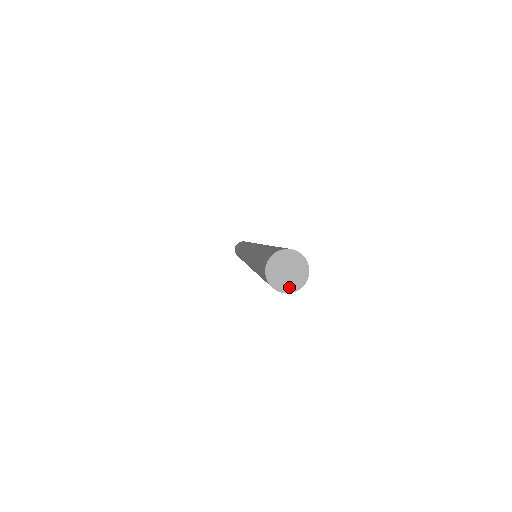
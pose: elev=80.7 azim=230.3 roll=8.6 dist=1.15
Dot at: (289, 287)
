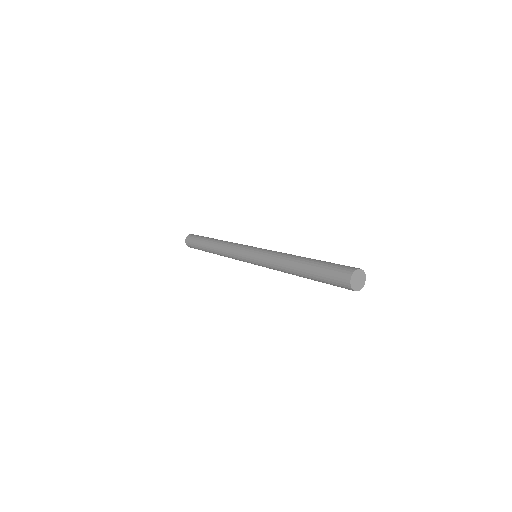
Dot at: (359, 288)
